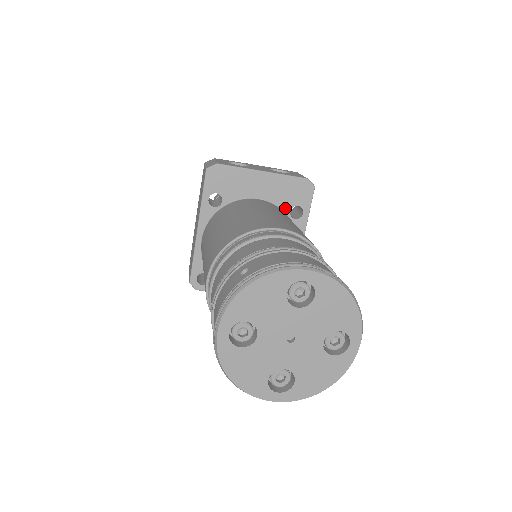
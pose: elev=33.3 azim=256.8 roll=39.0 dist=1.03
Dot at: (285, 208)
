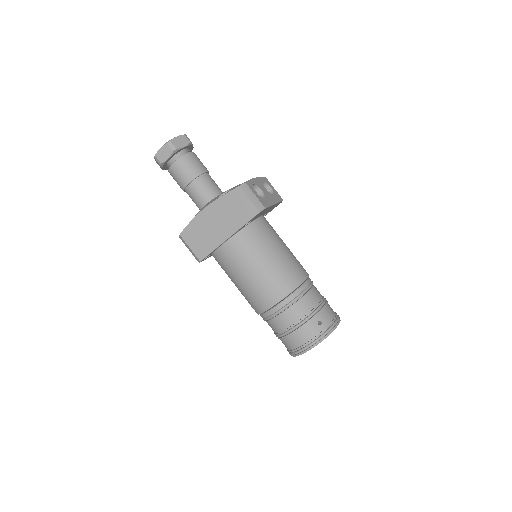
Dot at: occluded
